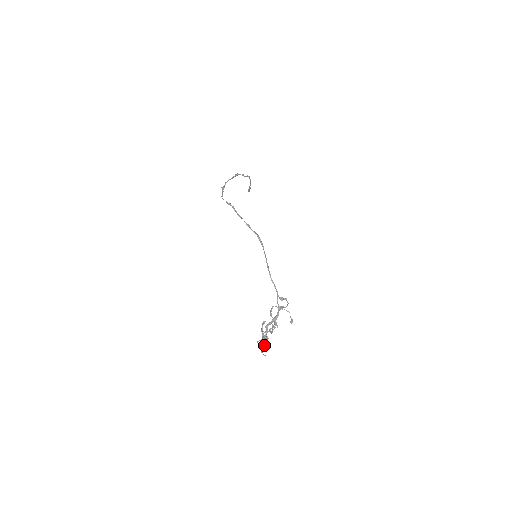
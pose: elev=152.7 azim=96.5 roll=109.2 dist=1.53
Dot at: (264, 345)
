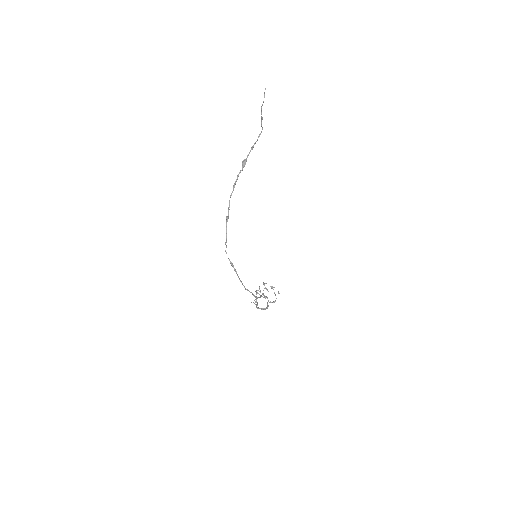
Dot at: occluded
